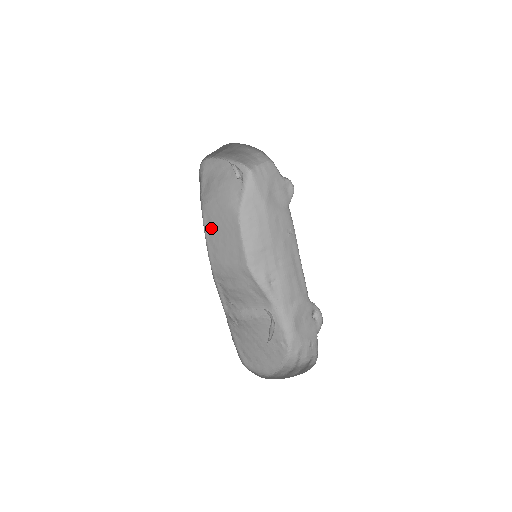
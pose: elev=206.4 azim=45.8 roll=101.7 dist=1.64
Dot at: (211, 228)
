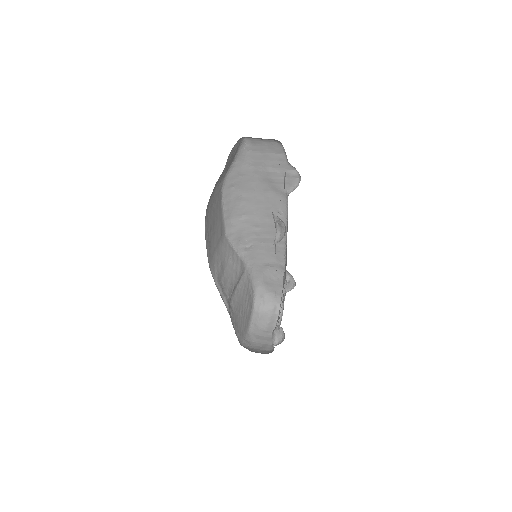
Dot at: (208, 227)
